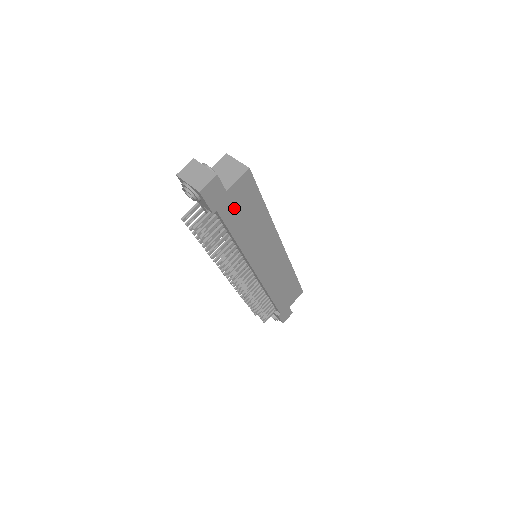
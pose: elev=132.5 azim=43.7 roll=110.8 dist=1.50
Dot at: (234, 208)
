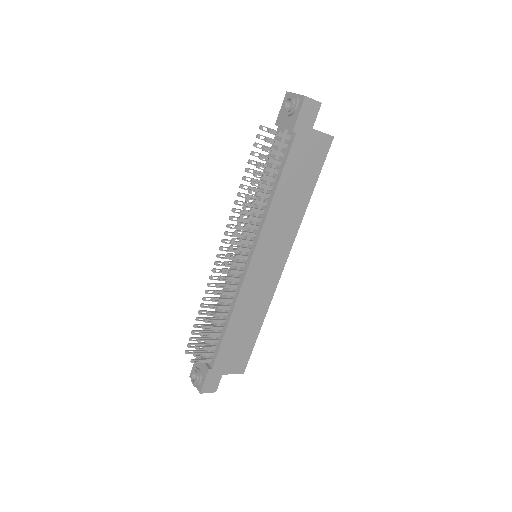
Dot at: (302, 154)
